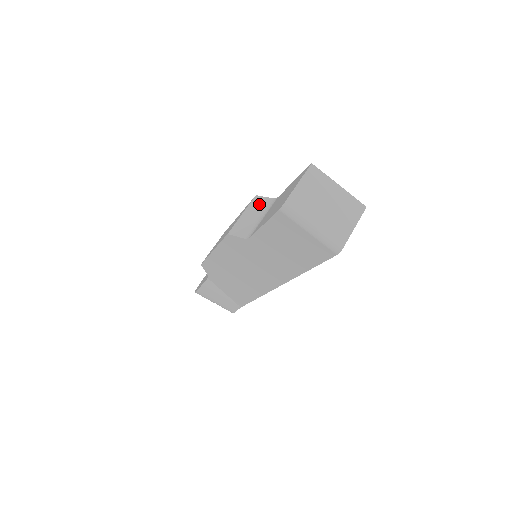
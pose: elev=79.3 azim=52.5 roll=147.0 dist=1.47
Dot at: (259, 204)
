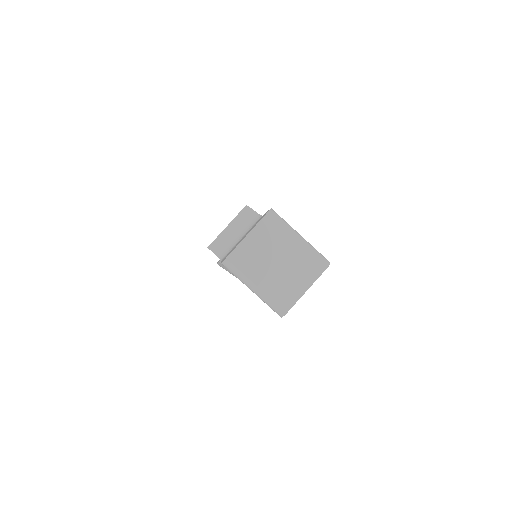
Dot at: (245, 218)
